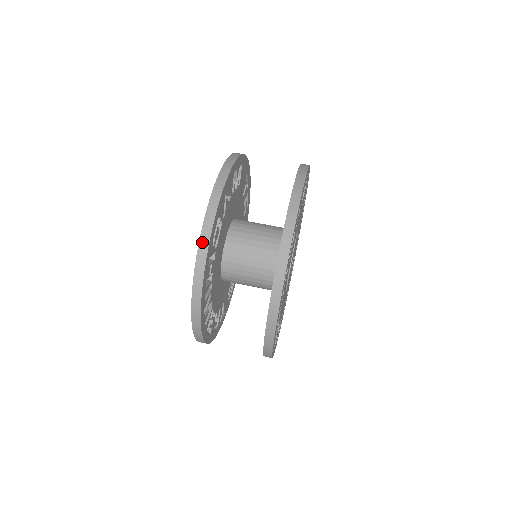
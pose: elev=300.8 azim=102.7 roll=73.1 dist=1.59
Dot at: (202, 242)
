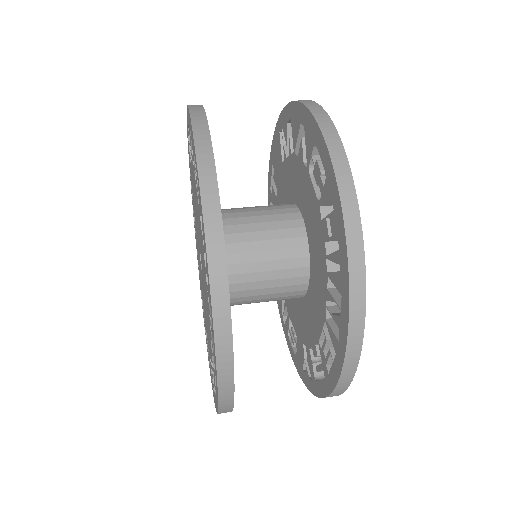
Dot at: (203, 171)
